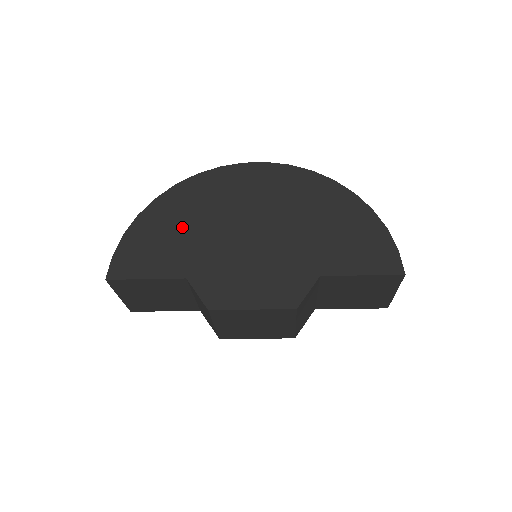
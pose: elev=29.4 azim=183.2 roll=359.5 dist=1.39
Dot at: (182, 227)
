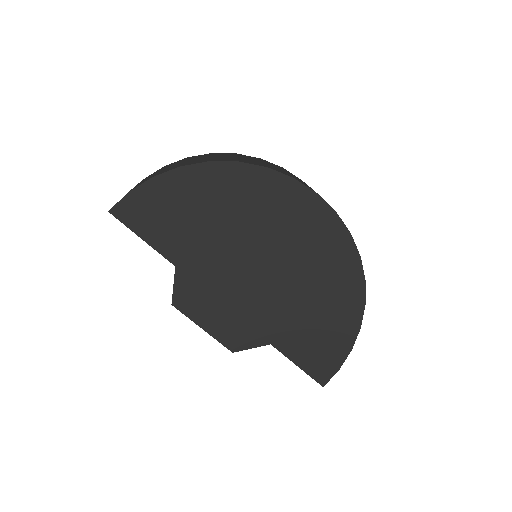
Dot at: (209, 216)
